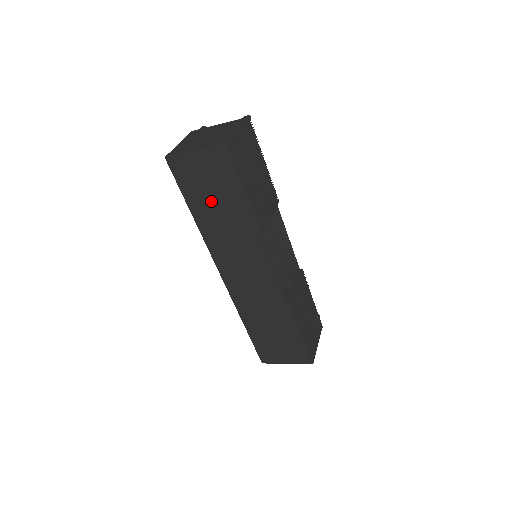
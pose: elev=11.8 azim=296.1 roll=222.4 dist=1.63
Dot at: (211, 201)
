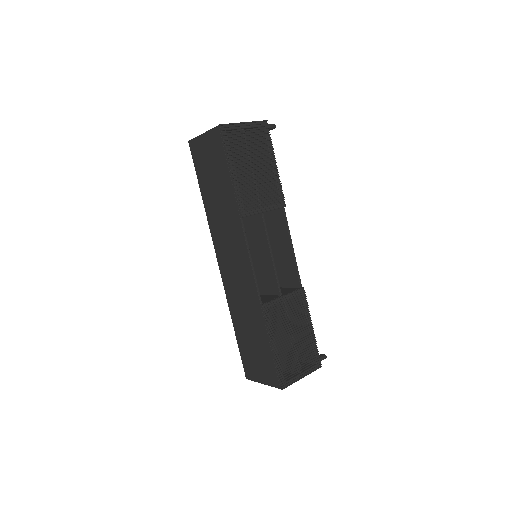
Dot at: (212, 182)
